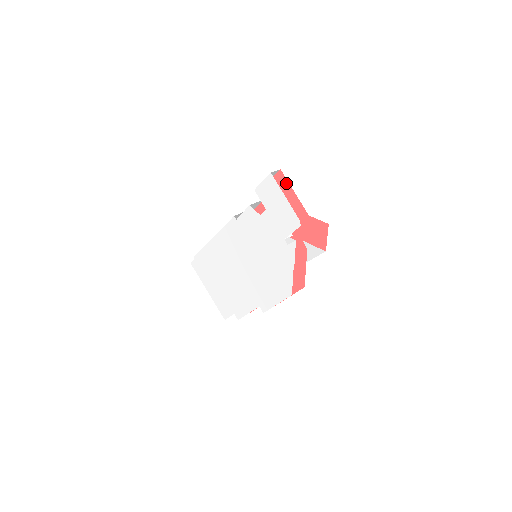
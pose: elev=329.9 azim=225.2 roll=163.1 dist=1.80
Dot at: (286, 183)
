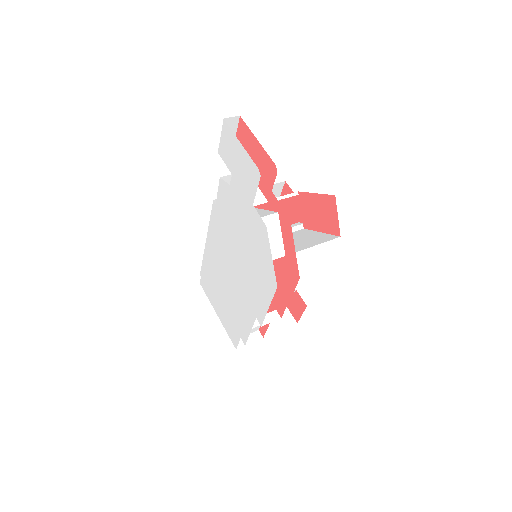
Dot at: (248, 131)
